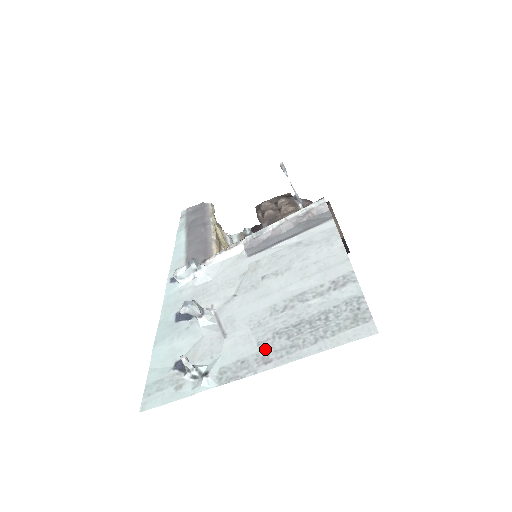
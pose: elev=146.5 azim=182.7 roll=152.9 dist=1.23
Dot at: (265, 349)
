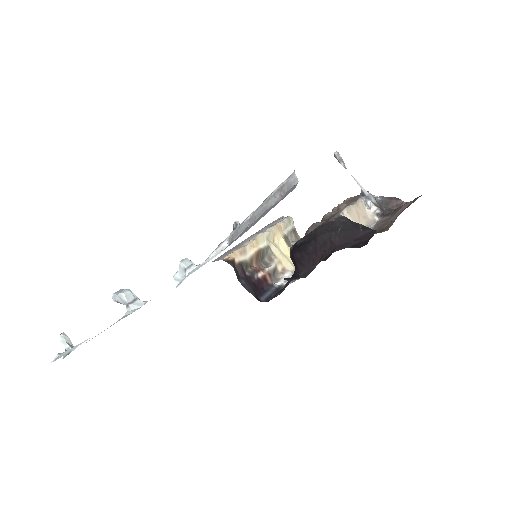
Dot at: occluded
